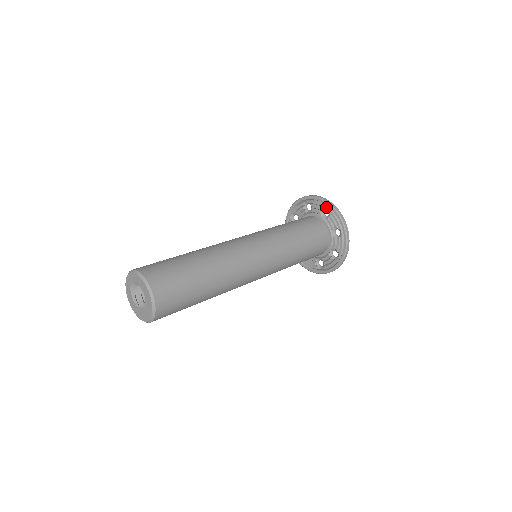
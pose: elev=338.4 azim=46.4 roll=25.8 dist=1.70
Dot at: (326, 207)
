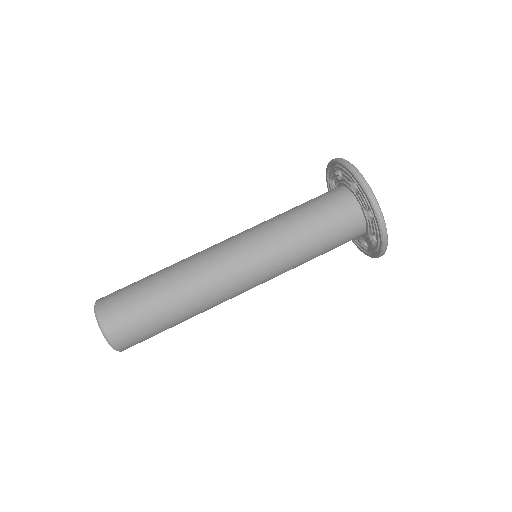
Dot at: (372, 213)
